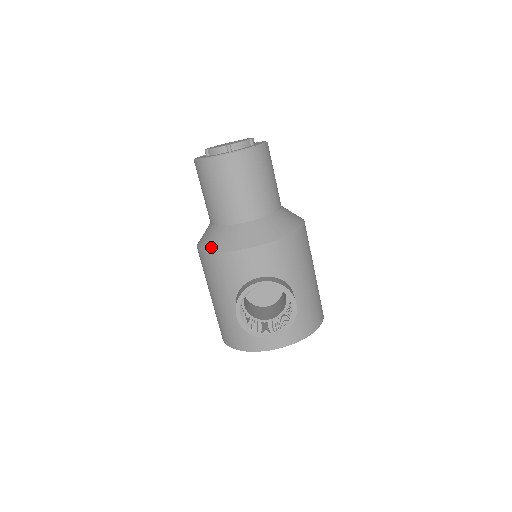
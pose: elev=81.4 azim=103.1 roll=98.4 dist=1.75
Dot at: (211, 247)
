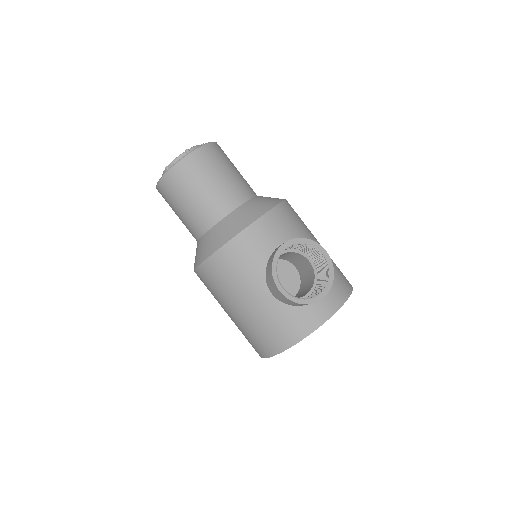
Dot at: (215, 246)
